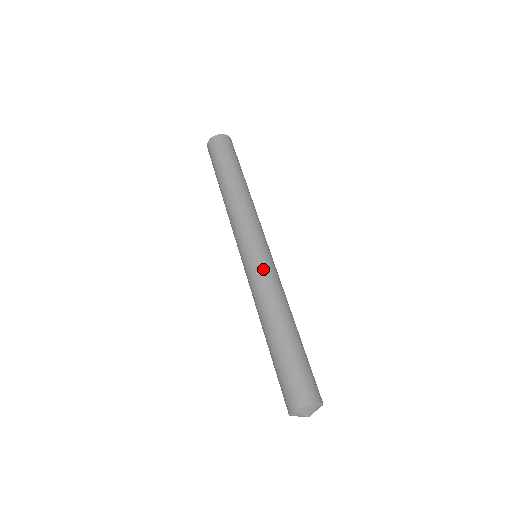
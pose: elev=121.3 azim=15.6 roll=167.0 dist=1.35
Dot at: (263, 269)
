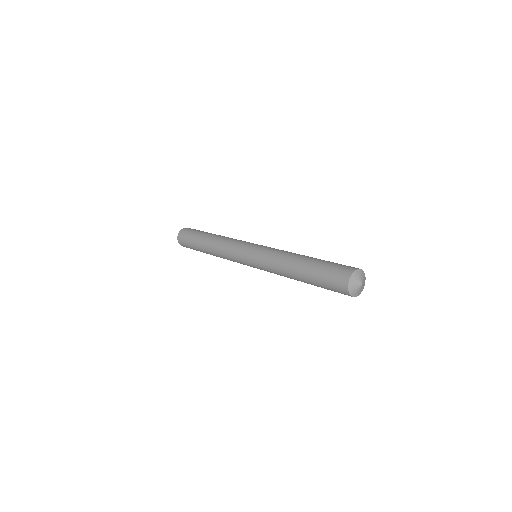
Dot at: (268, 248)
